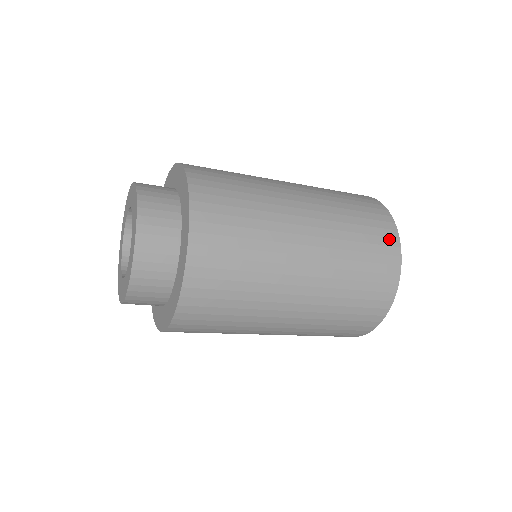
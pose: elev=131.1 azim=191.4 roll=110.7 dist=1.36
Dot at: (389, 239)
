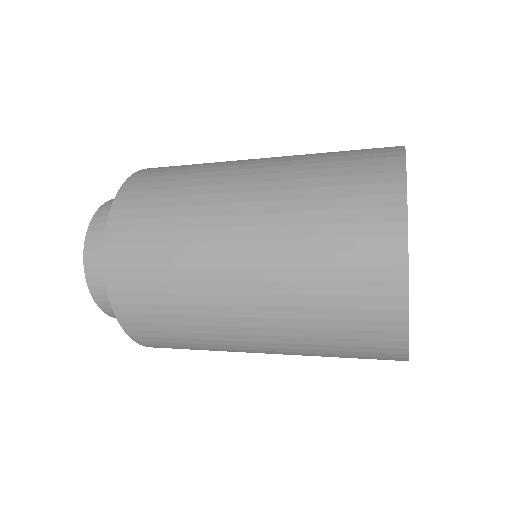
Dot at: (386, 311)
